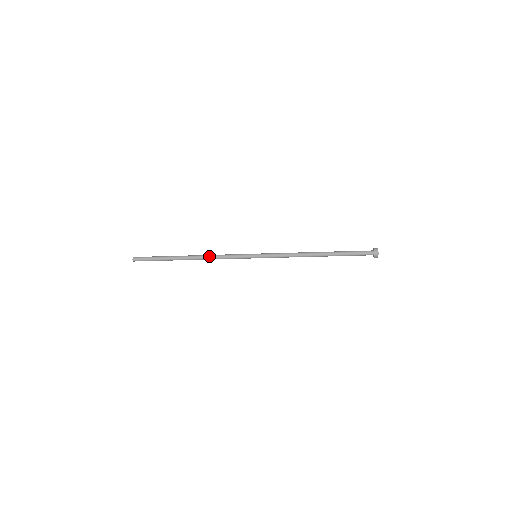
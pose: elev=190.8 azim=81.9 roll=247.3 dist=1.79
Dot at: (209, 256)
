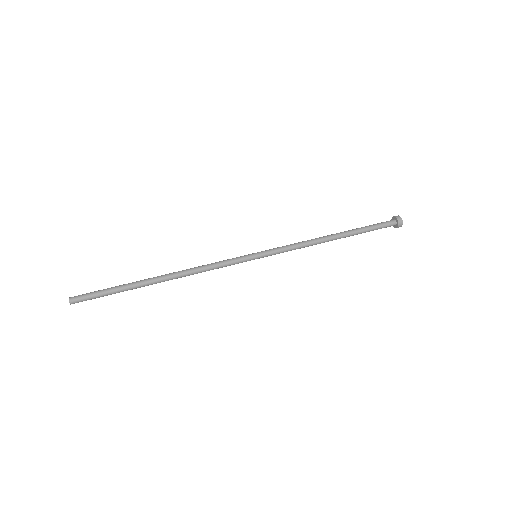
Dot at: (192, 273)
